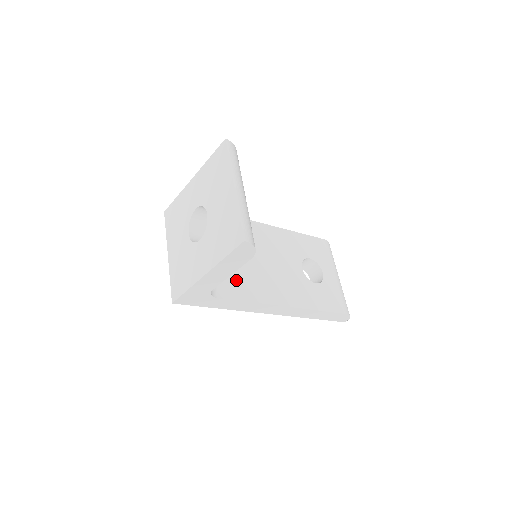
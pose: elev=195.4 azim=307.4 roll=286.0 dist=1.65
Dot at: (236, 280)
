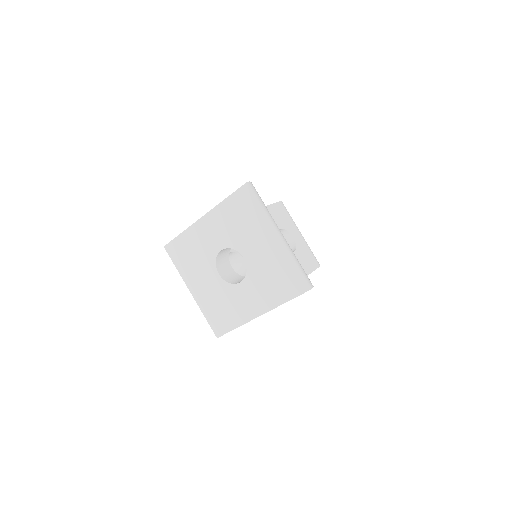
Dot at: occluded
